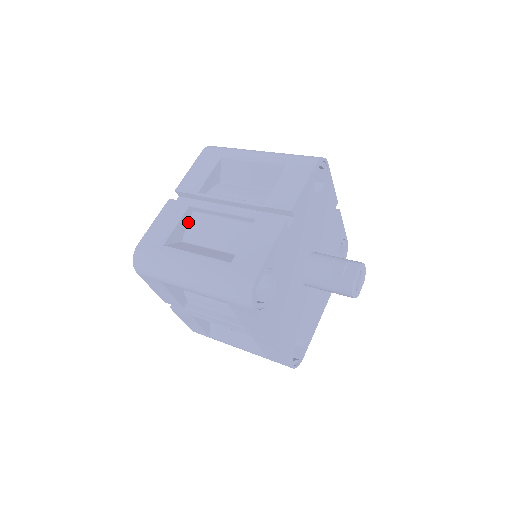
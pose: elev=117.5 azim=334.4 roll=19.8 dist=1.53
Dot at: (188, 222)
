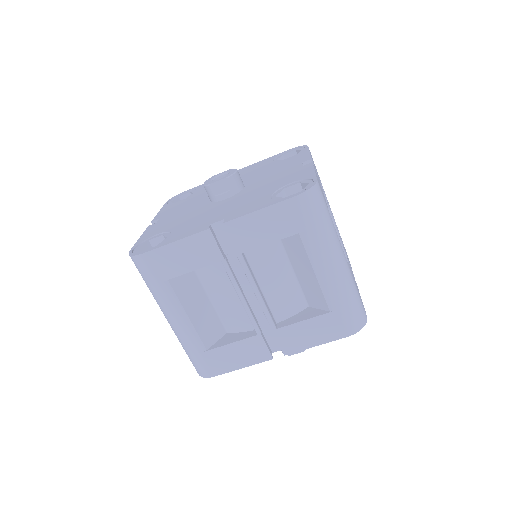
Dot at: occluded
